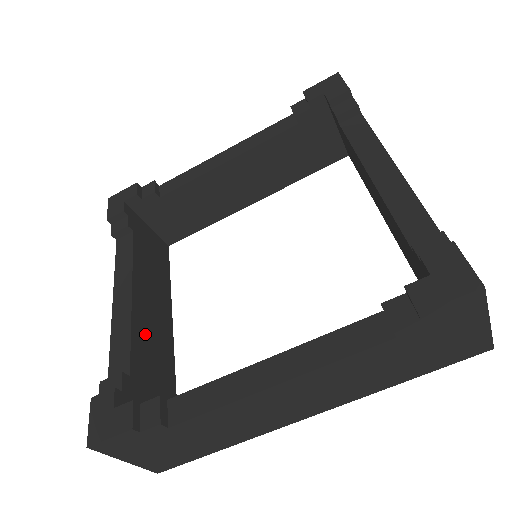
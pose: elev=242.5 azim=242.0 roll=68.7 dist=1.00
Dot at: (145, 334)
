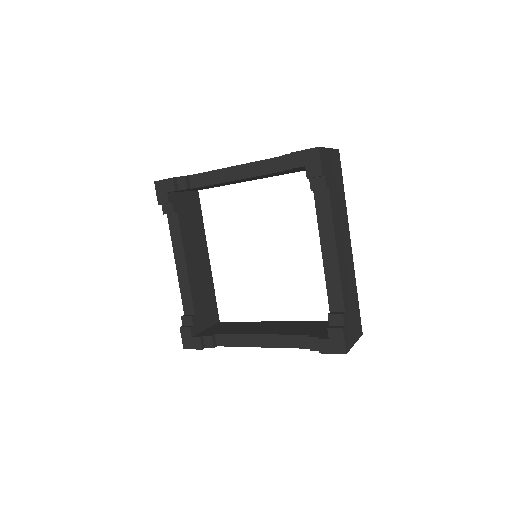
Dot at: (197, 282)
